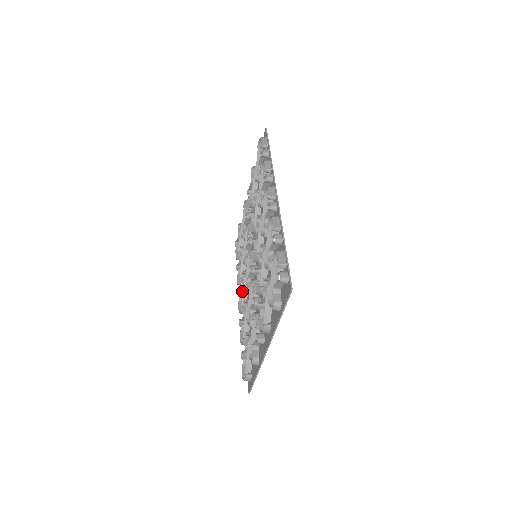
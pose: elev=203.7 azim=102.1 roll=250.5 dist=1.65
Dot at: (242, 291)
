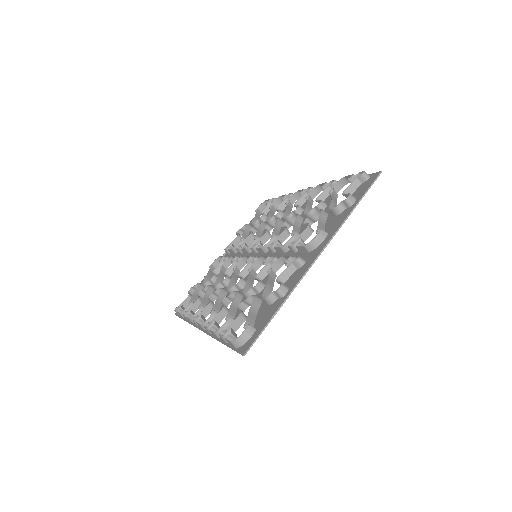
Dot at: (216, 299)
